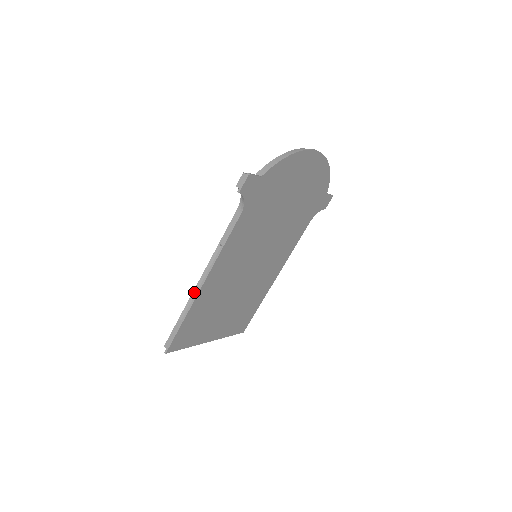
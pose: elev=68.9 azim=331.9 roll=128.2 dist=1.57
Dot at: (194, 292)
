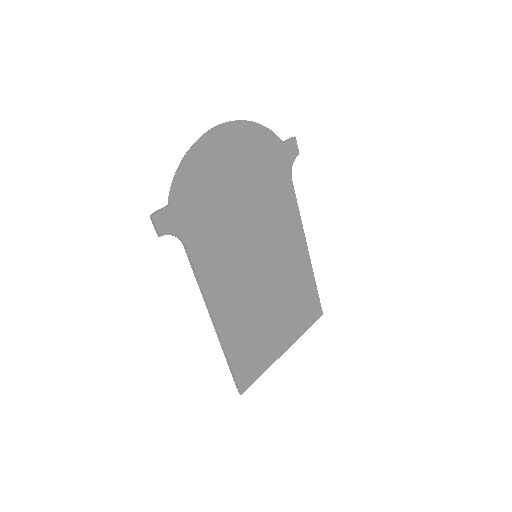
Dot at: occluded
